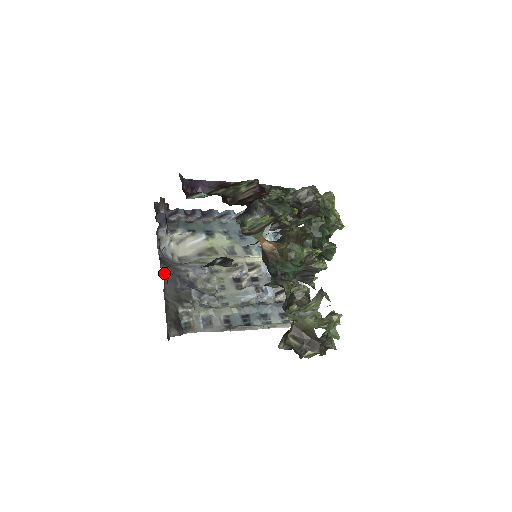
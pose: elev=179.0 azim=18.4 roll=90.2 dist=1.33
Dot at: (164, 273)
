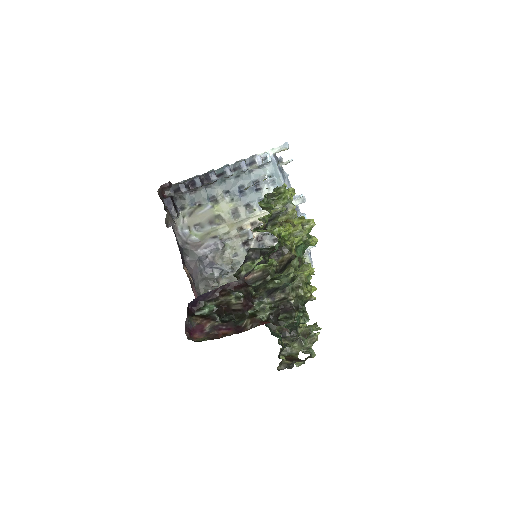
Dot at: (189, 266)
